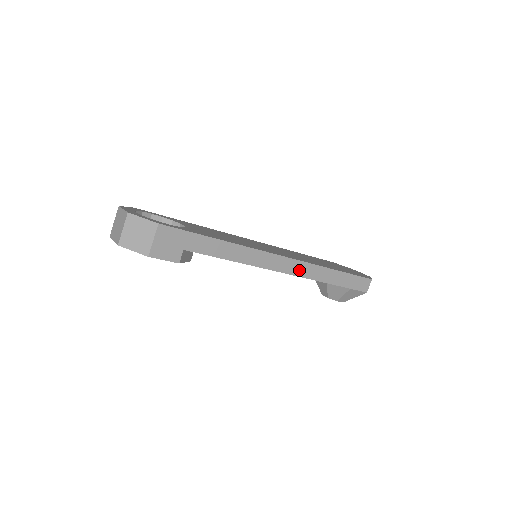
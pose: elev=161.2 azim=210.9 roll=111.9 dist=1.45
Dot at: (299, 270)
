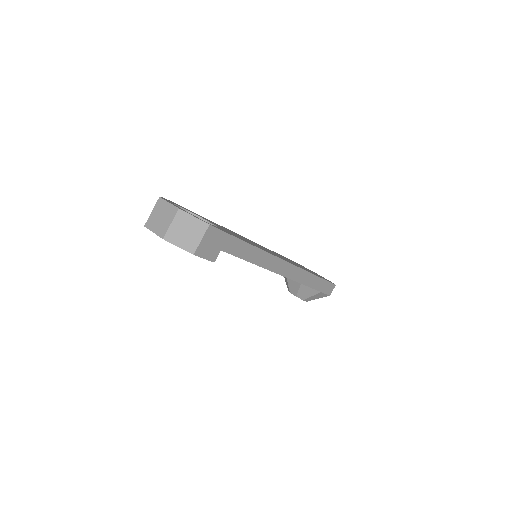
Dot at: (293, 274)
